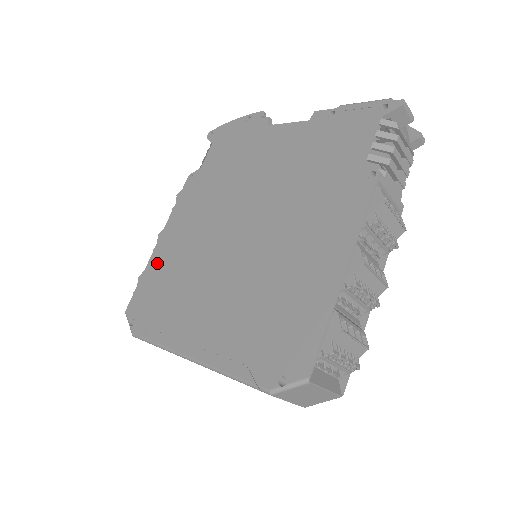
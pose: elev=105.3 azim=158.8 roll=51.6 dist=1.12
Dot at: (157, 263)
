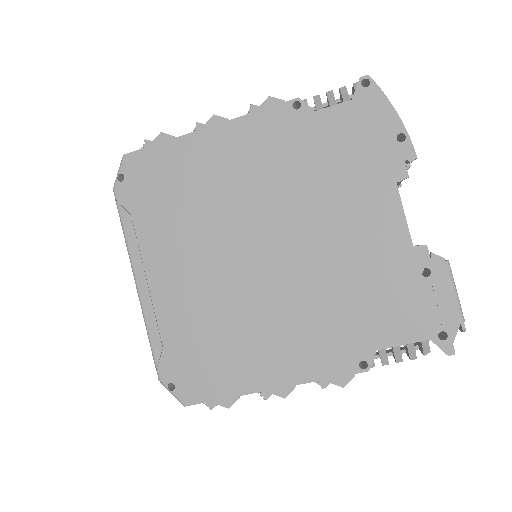
Dot at: (185, 153)
